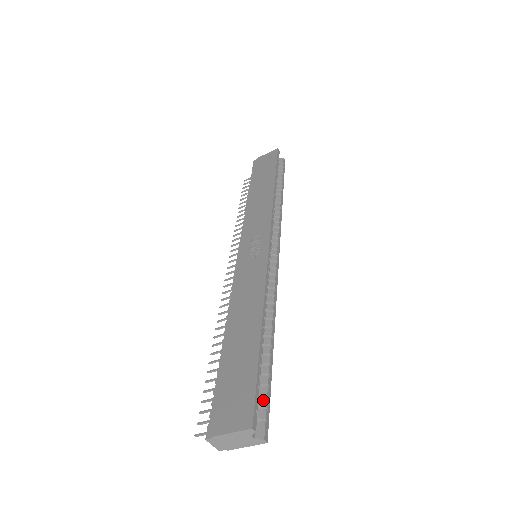
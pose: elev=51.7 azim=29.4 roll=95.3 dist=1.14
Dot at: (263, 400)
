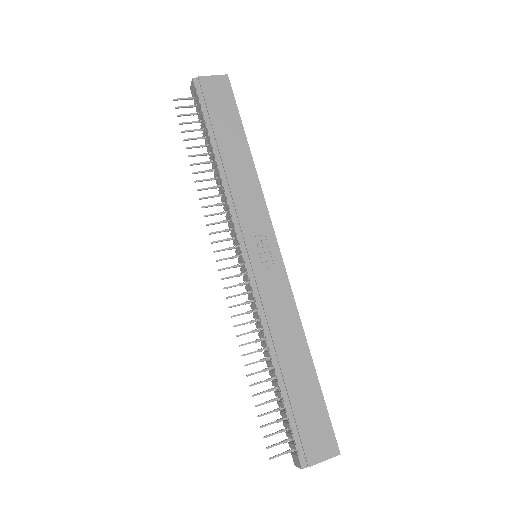
Dot at: occluded
